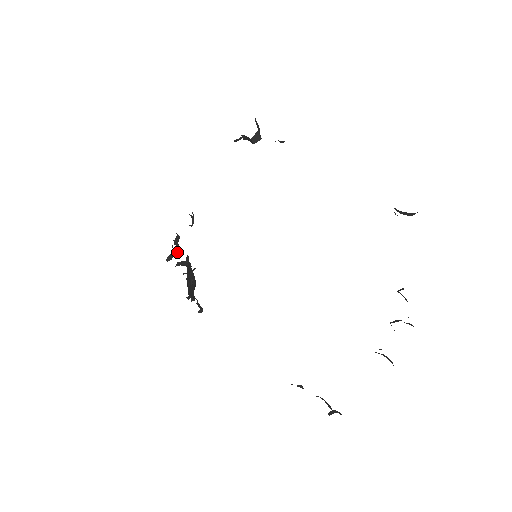
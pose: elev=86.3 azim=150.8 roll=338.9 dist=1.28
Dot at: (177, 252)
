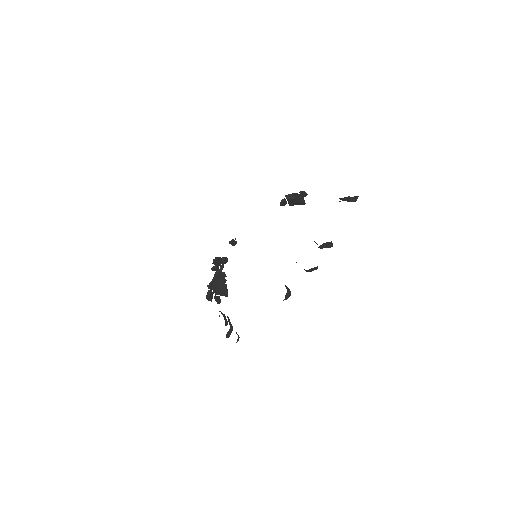
Dot at: (215, 258)
